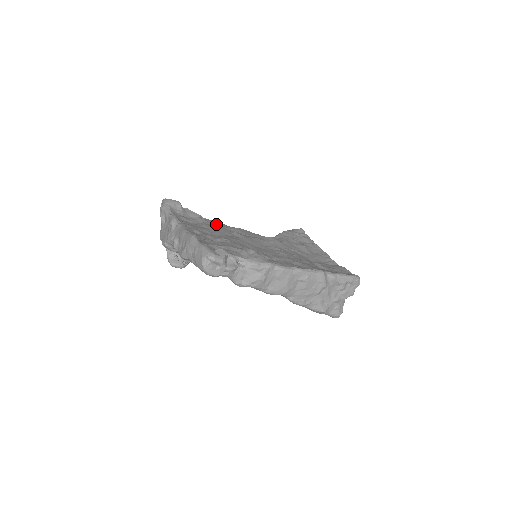
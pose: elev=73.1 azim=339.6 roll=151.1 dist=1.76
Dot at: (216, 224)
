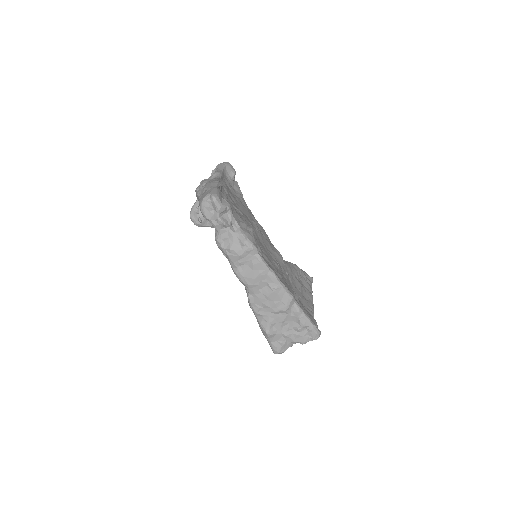
Dot at: occluded
